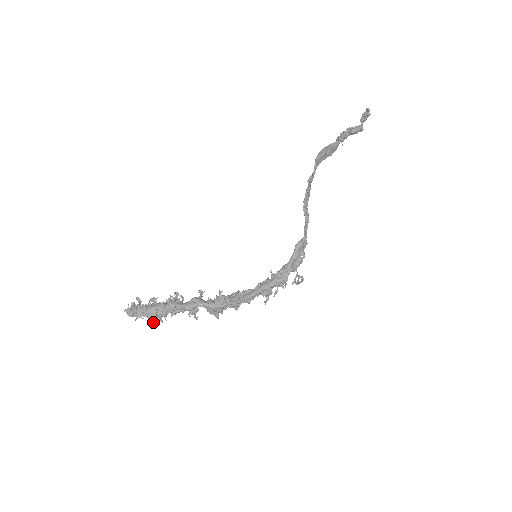
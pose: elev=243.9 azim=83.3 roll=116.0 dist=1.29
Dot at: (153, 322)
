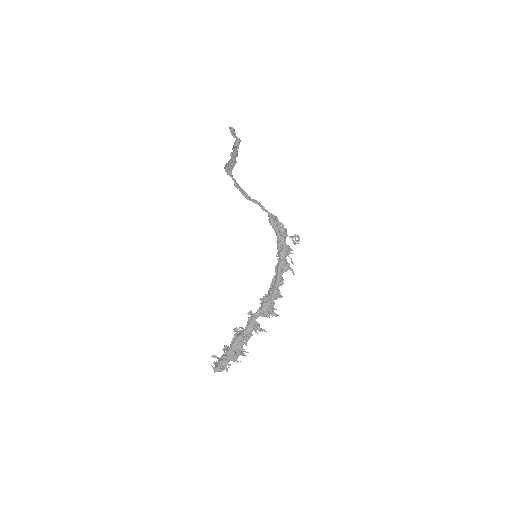
Dot at: occluded
